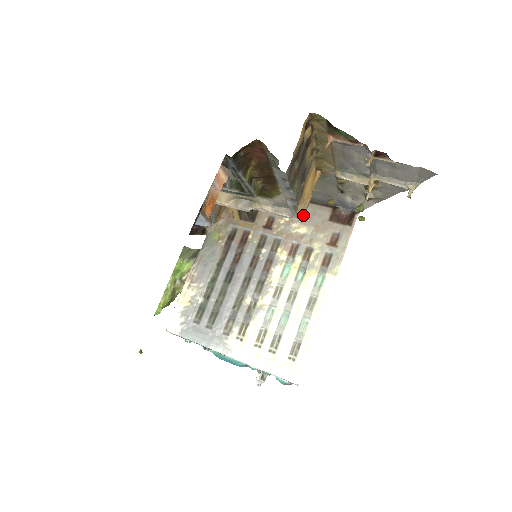
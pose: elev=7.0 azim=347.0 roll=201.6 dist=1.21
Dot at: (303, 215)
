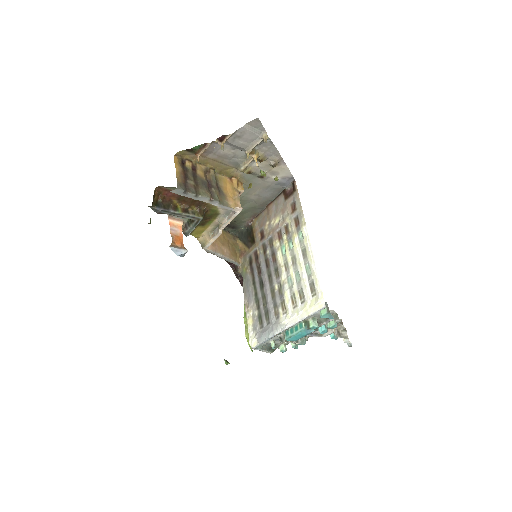
Dot at: (238, 206)
